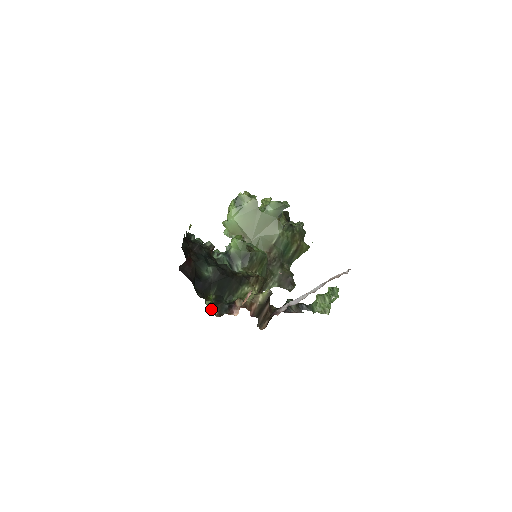
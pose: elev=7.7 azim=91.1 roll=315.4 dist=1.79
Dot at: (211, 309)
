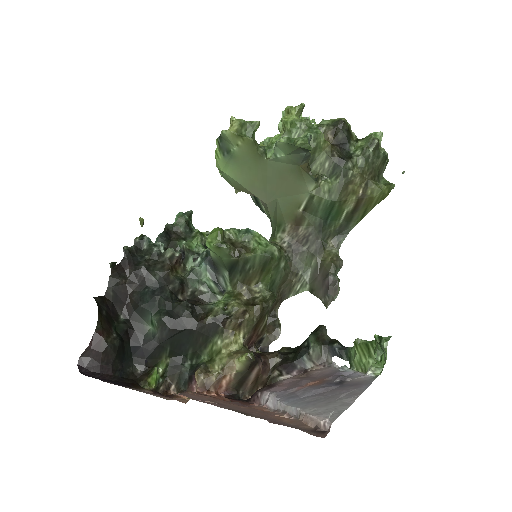
Dot at: (160, 387)
